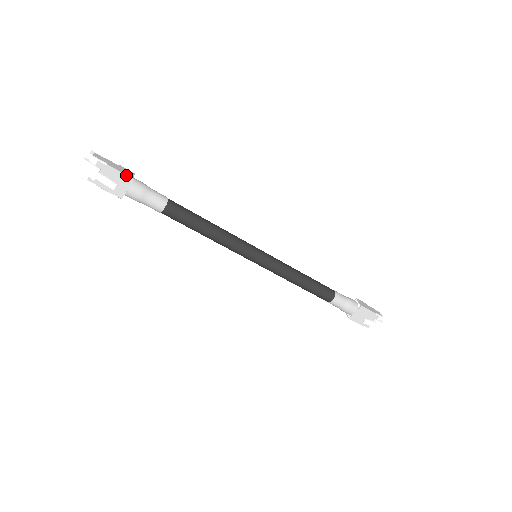
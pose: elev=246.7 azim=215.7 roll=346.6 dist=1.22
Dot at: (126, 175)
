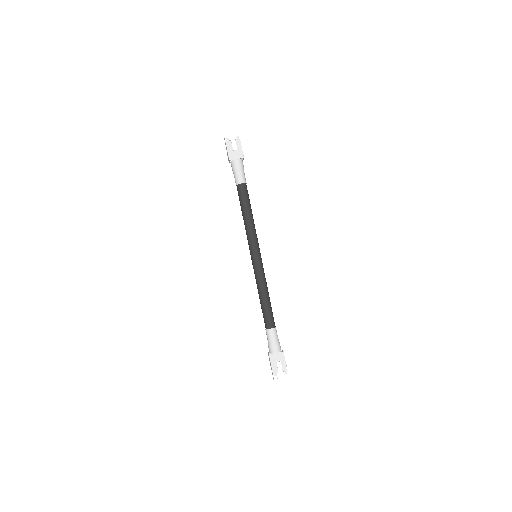
Dot at: occluded
